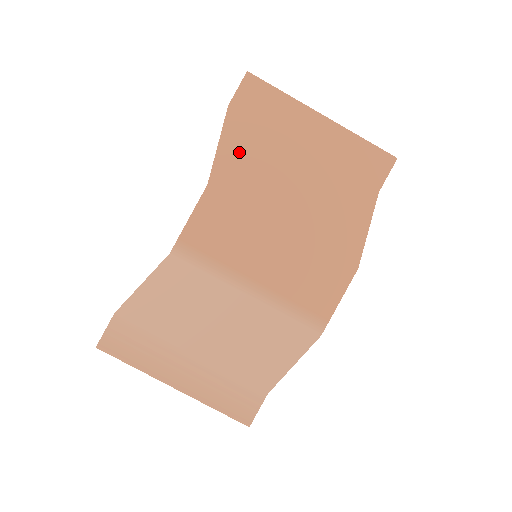
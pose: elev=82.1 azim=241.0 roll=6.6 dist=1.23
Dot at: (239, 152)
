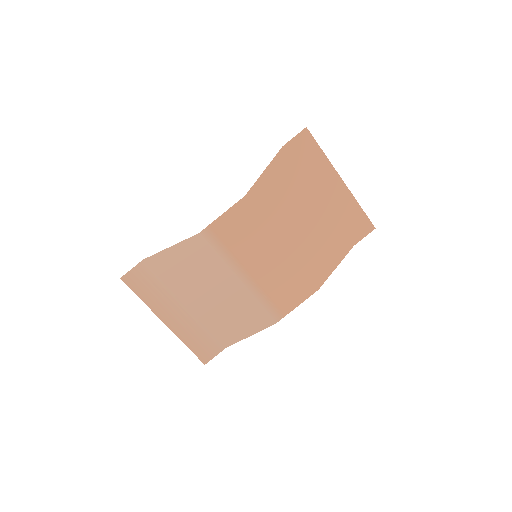
Dot at: (276, 182)
